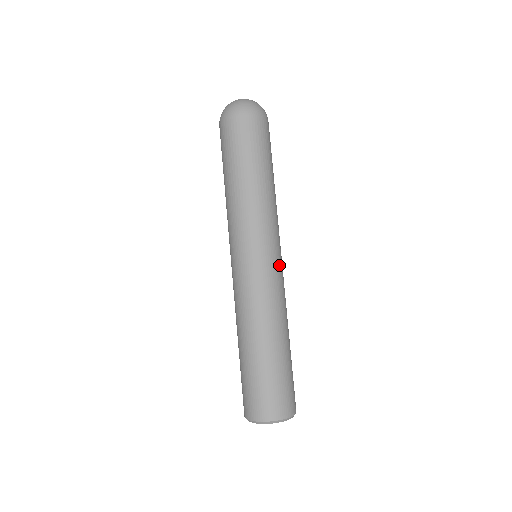
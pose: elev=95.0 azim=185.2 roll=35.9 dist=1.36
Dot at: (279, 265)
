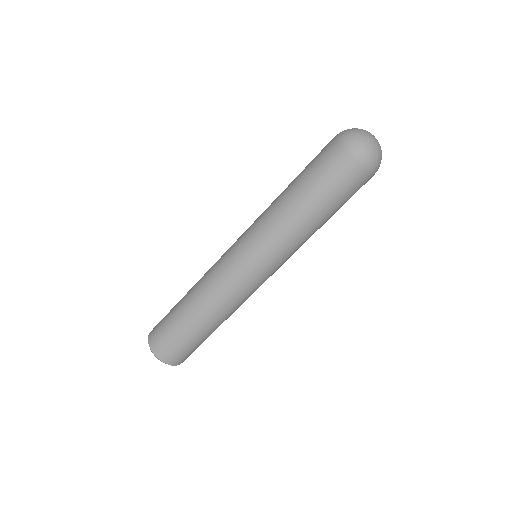
Dot at: occluded
